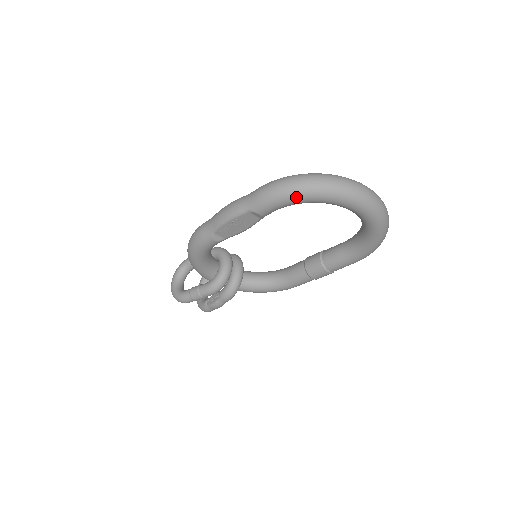
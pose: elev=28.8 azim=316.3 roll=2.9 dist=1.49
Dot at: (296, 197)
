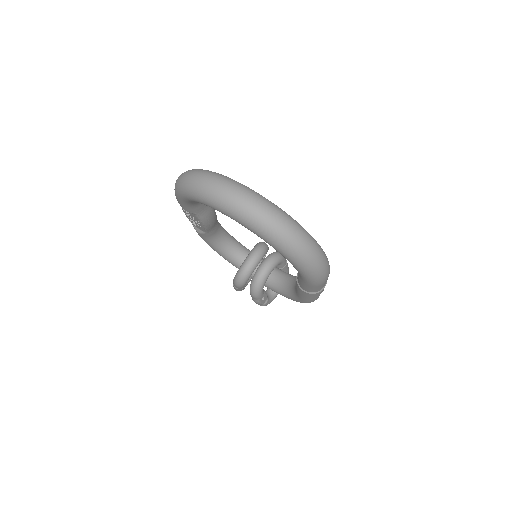
Dot at: (179, 194)
